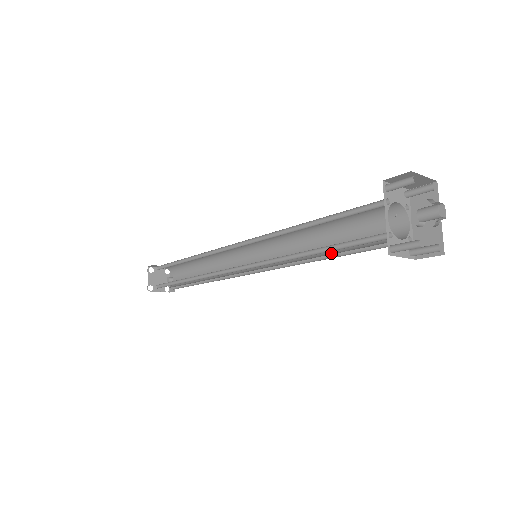
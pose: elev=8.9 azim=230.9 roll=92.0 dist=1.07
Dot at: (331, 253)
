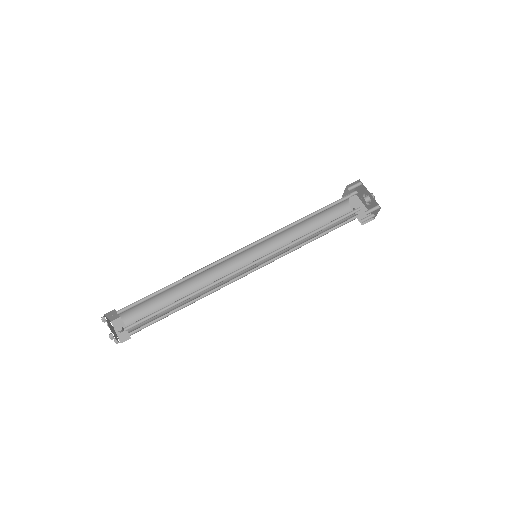
Dot at: (316, 235)
